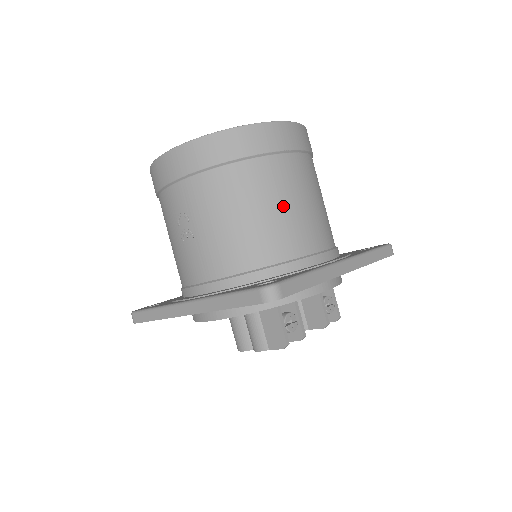
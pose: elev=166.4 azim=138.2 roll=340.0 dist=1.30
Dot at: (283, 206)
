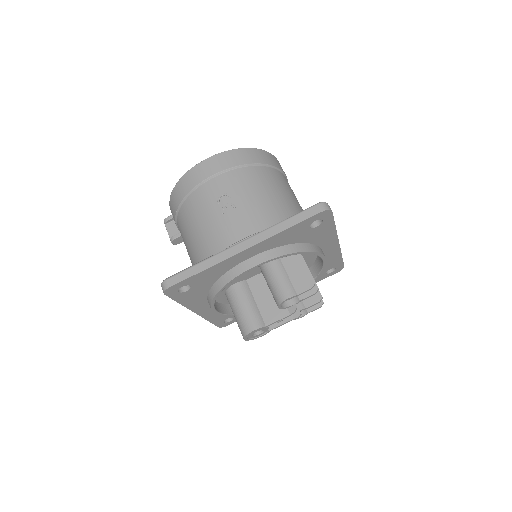
Dot at: (293, 198)
